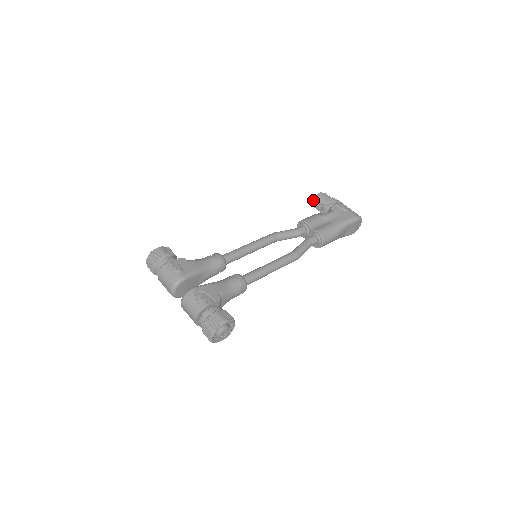
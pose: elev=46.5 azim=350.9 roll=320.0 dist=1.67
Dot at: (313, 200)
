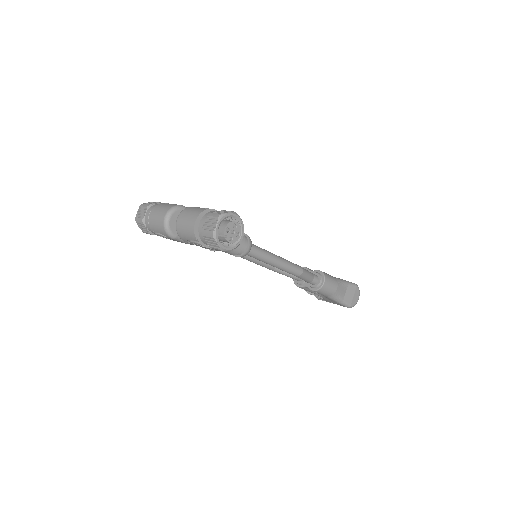
Dot at: occluded
